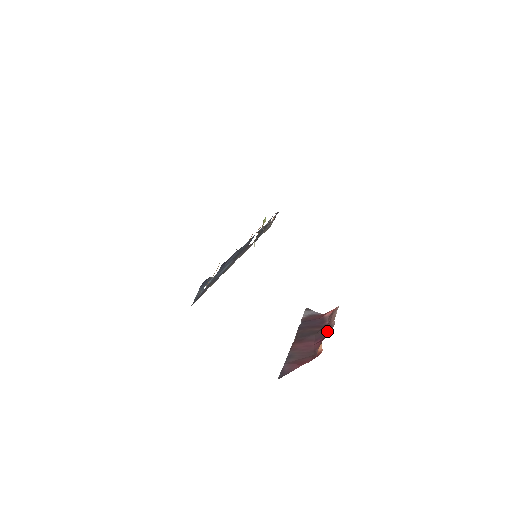
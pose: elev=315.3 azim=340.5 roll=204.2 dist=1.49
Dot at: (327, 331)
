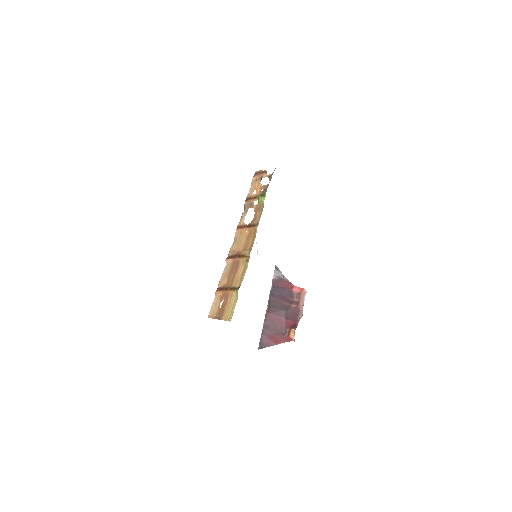
Dot at: (296, 317)
